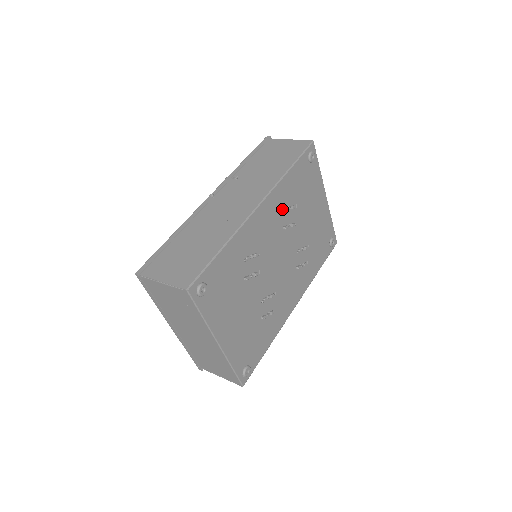
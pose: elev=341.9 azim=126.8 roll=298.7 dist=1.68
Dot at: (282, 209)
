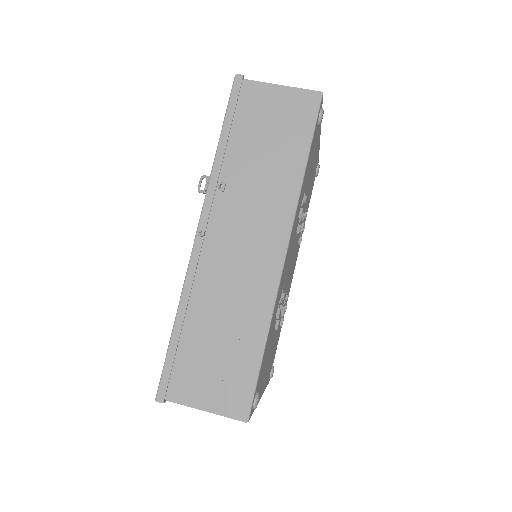
Dot at: (297, 217)
